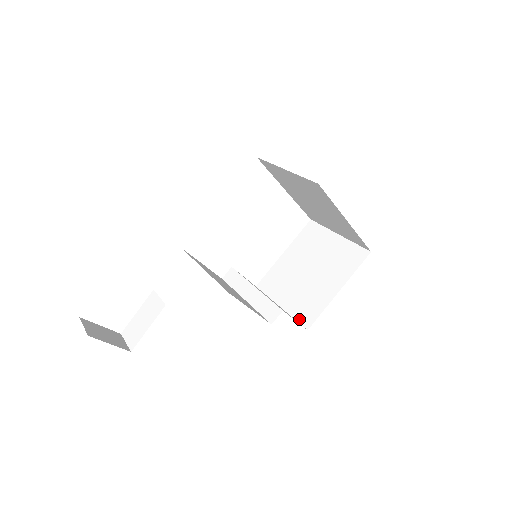
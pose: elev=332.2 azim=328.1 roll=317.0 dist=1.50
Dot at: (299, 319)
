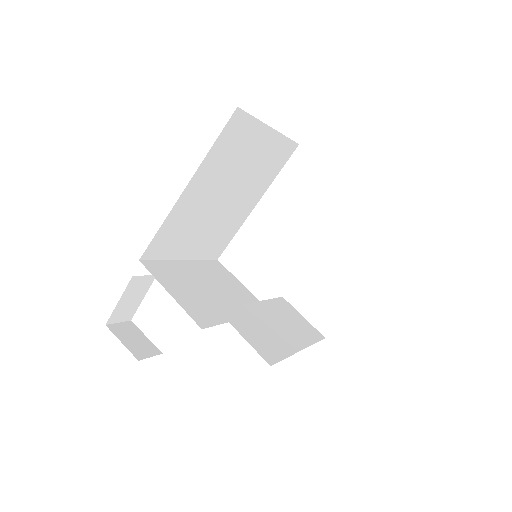
Dot at: occluded
